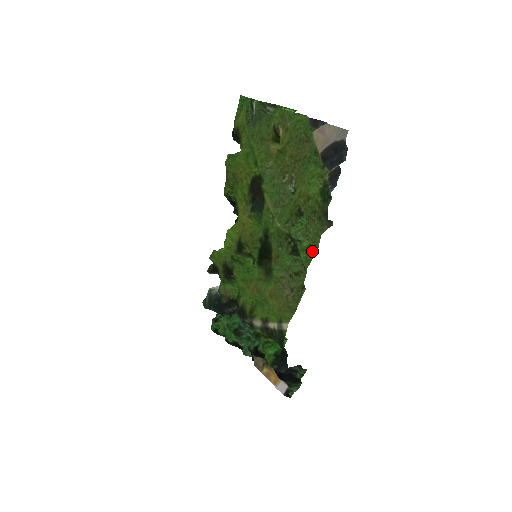
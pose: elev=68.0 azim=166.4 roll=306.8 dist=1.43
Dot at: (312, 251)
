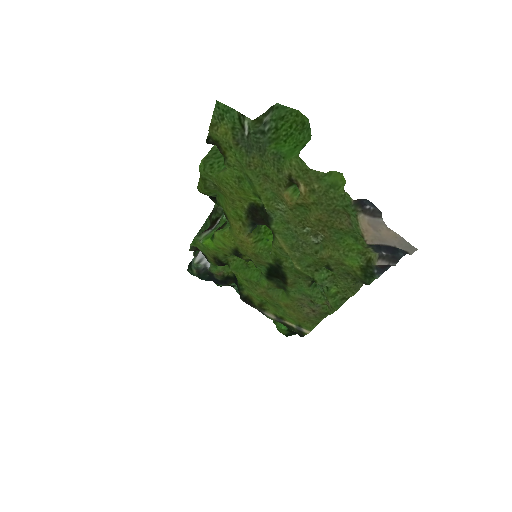
Dot at: (342, 298)
